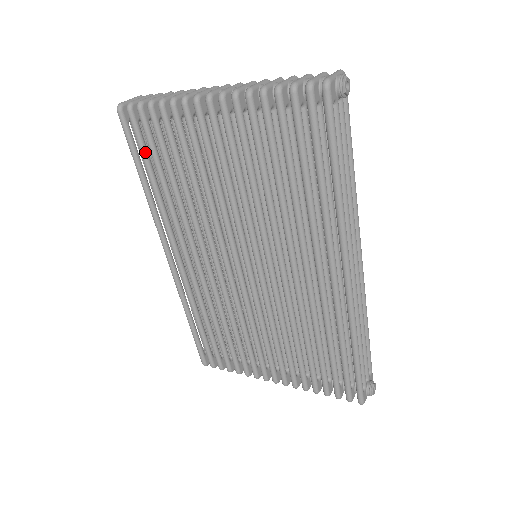
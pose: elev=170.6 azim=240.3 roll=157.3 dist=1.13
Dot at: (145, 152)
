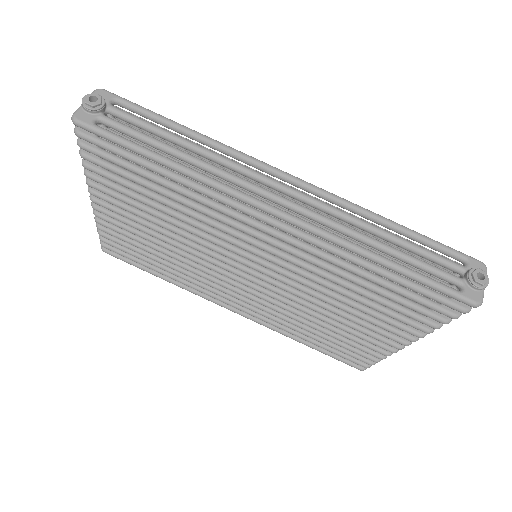
Dot at: (136, 259)
